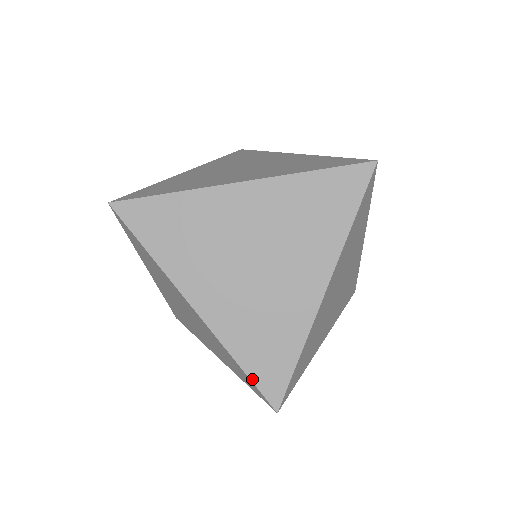
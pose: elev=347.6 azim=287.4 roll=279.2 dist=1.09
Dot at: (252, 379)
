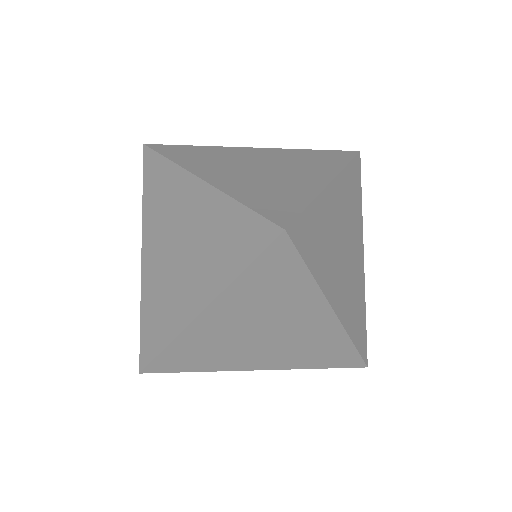
Dot at: (255, 210)
